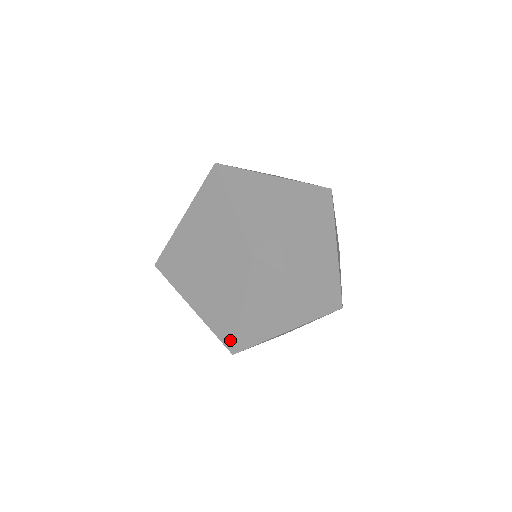
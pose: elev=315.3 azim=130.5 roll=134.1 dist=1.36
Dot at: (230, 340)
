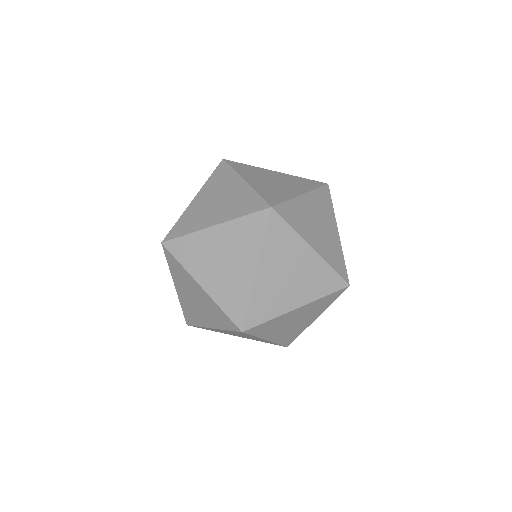
Dot at: (191, 322)
